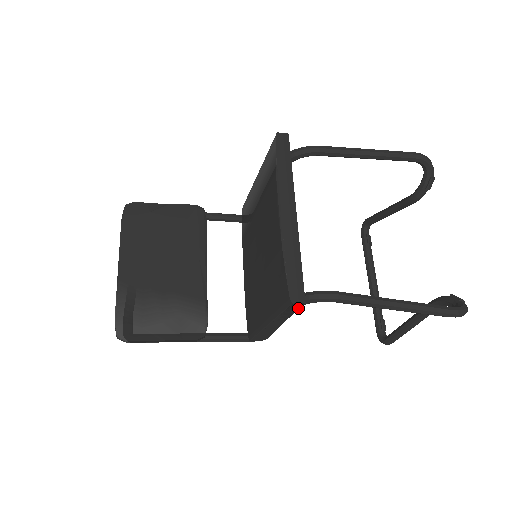
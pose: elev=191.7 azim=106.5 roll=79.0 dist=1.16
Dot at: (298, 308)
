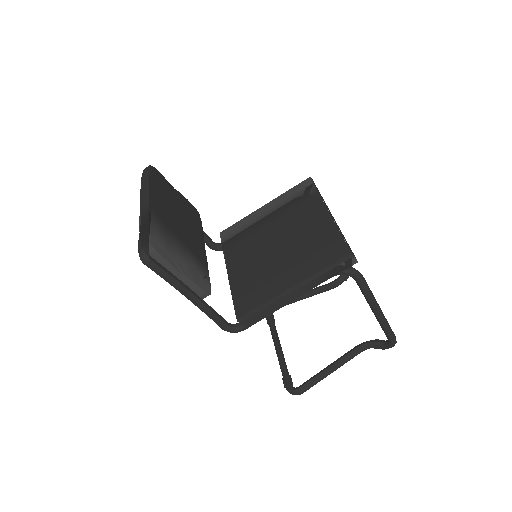
Dot at: (345, 268)
